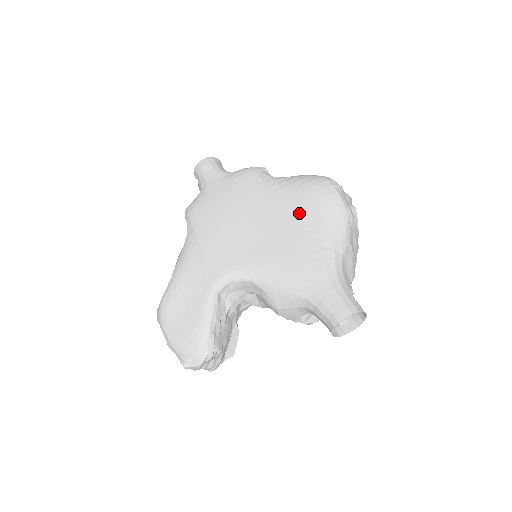
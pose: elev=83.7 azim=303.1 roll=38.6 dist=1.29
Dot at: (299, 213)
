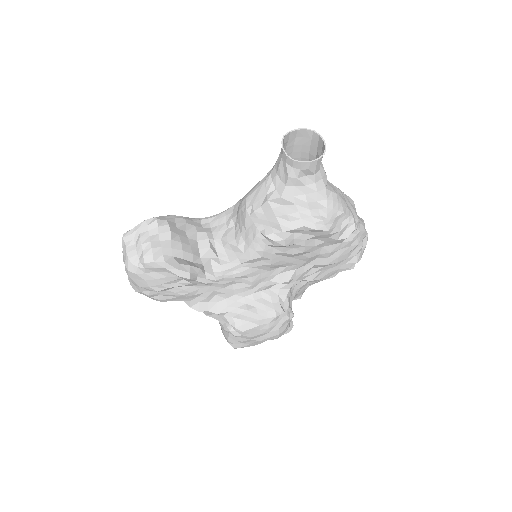
Dot at: occluded
